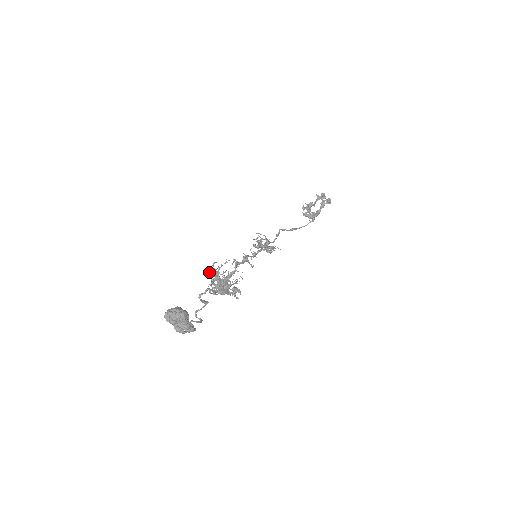
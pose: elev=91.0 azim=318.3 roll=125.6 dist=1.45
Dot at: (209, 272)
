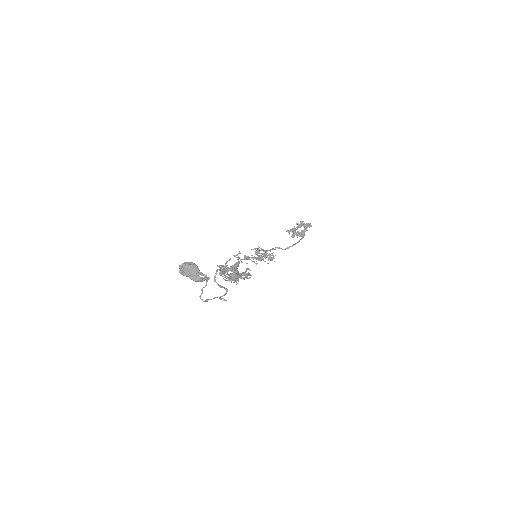
Dot at: occluded
